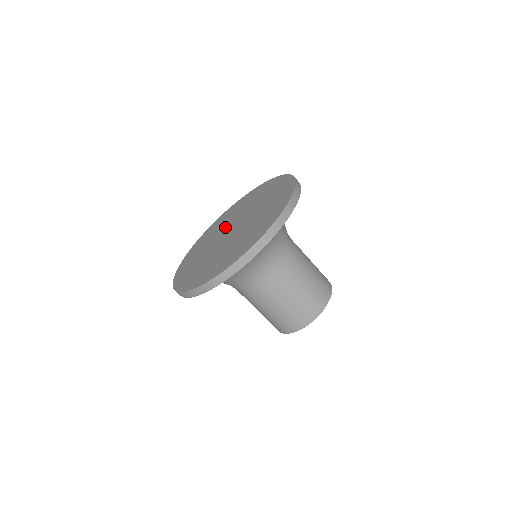
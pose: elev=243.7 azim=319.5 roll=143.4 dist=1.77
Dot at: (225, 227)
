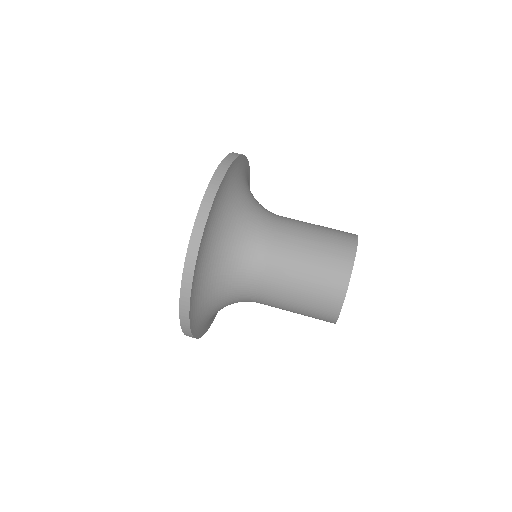
Dot at: occluded
